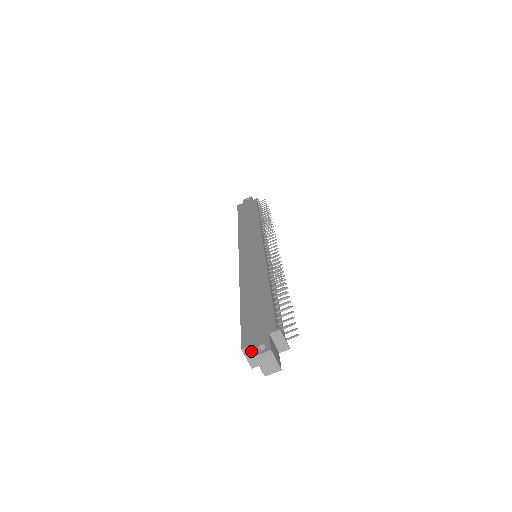
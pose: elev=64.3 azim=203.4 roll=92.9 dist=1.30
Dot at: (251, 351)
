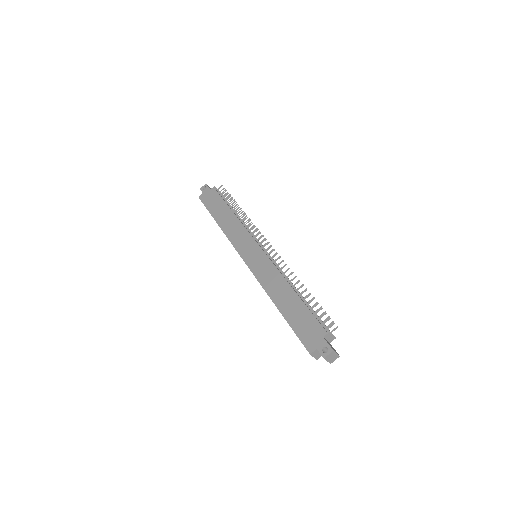
Dot at: (316, 352)
